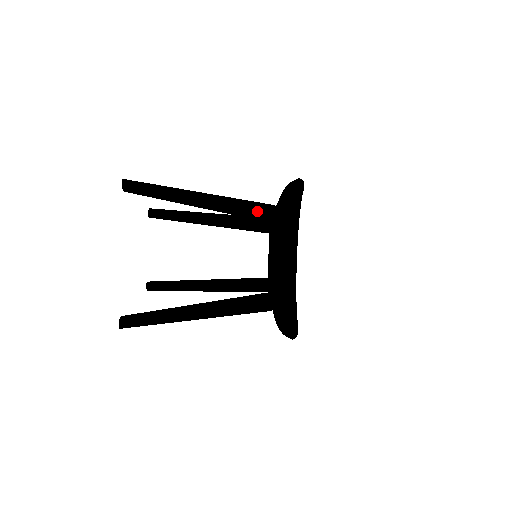
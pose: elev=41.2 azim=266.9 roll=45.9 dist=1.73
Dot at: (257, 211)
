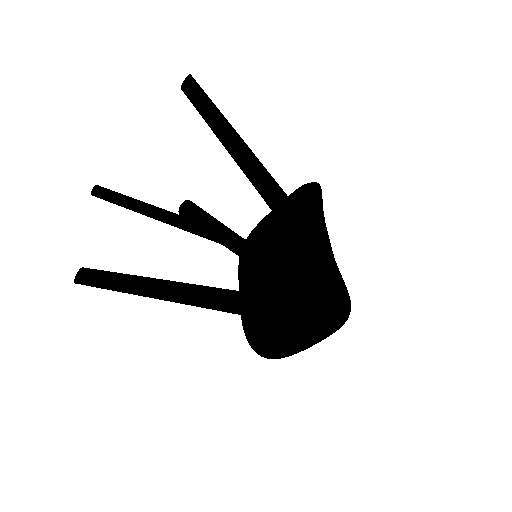
Dot at: (282, 194)
